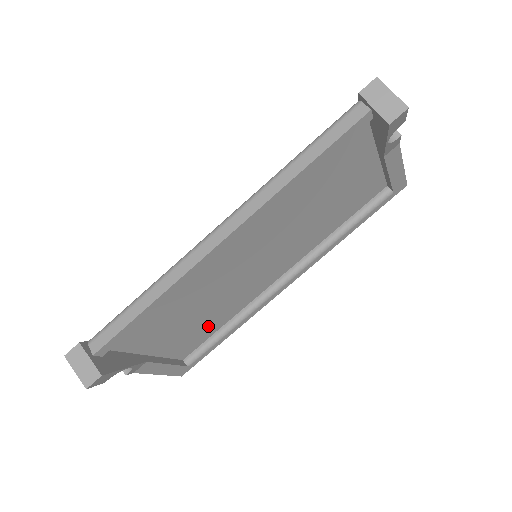
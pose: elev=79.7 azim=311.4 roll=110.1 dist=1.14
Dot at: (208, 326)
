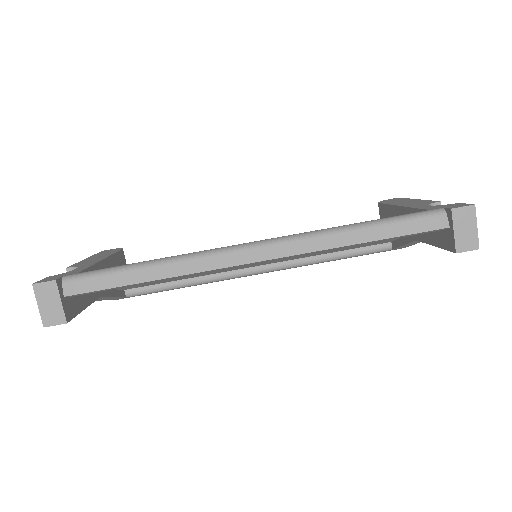
Dot at: (169, 279)
